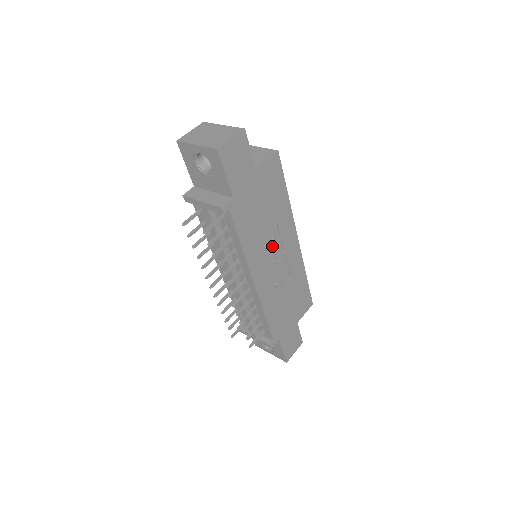
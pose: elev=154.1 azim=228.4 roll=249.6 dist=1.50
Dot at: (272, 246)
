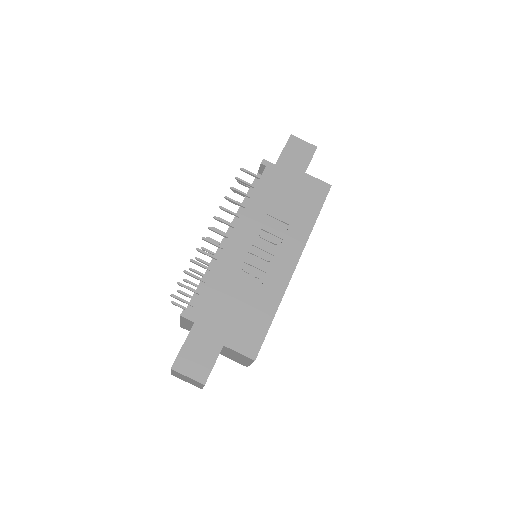
Dot at: (271, 233)
